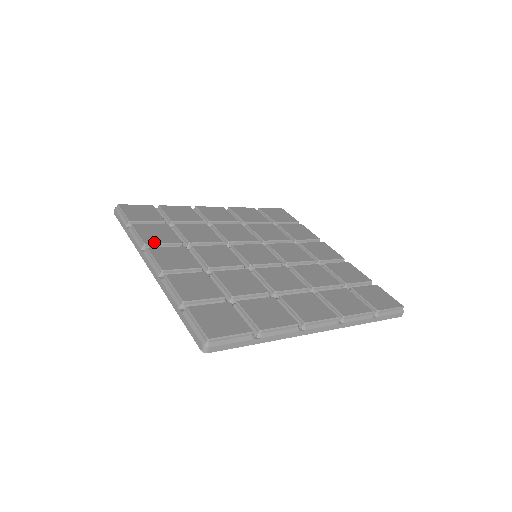
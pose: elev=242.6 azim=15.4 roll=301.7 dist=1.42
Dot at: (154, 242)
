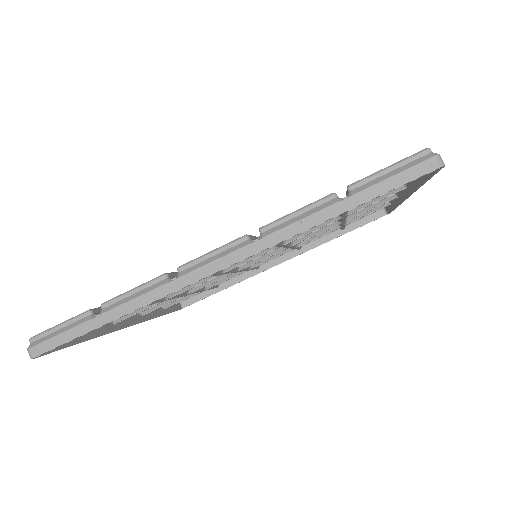
Dot at: occluded
